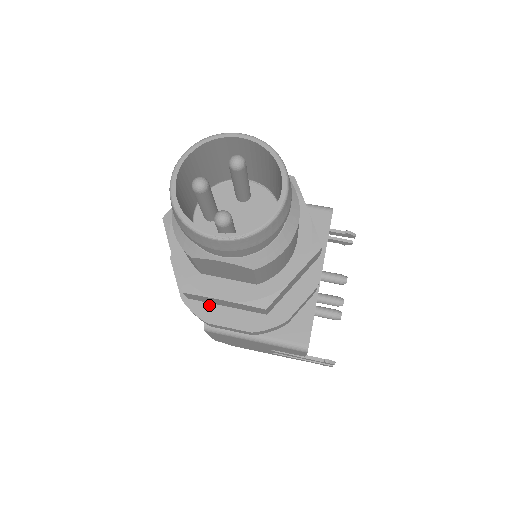
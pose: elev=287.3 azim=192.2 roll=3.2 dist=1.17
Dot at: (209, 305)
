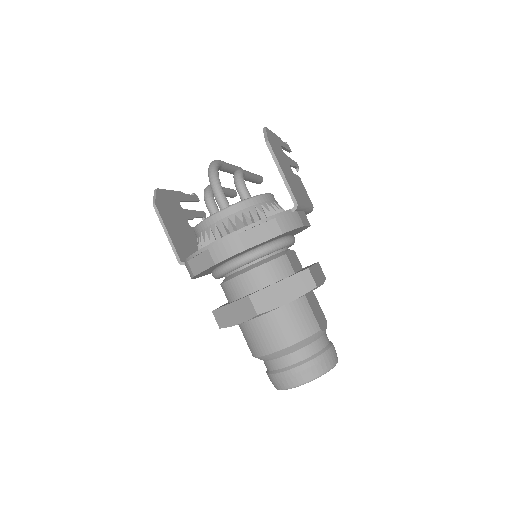
Dot at: occluded
